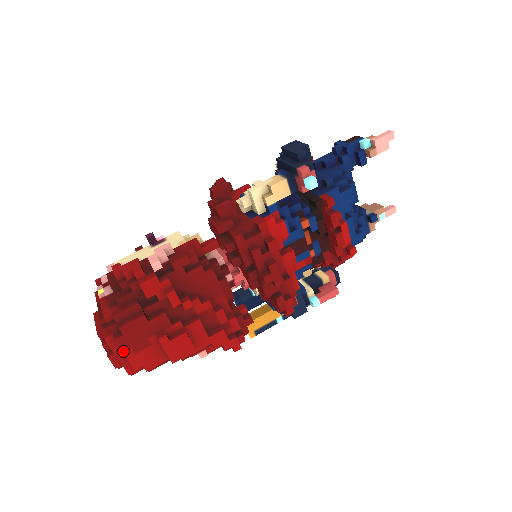
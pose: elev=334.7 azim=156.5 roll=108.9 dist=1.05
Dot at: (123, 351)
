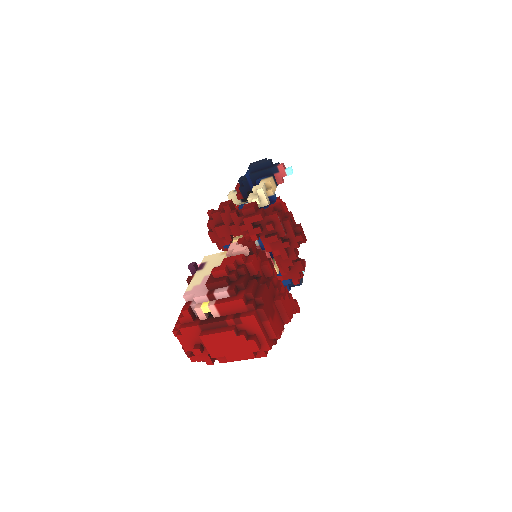
Dot at: (268, 320)
